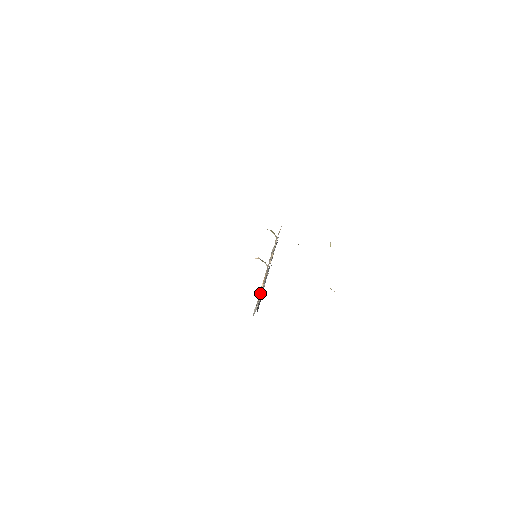
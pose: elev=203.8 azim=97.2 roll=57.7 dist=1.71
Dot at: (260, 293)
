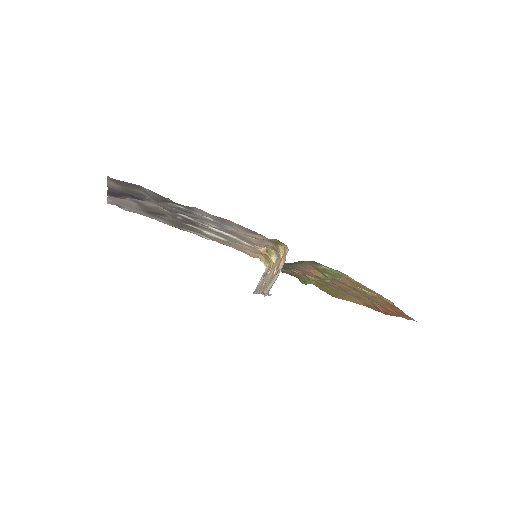
Dot at: (277, 269)
